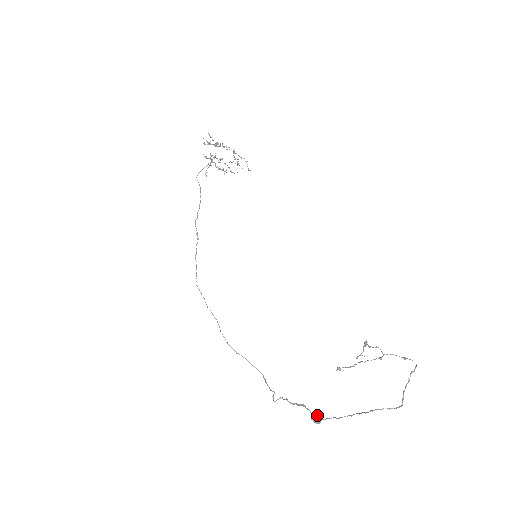
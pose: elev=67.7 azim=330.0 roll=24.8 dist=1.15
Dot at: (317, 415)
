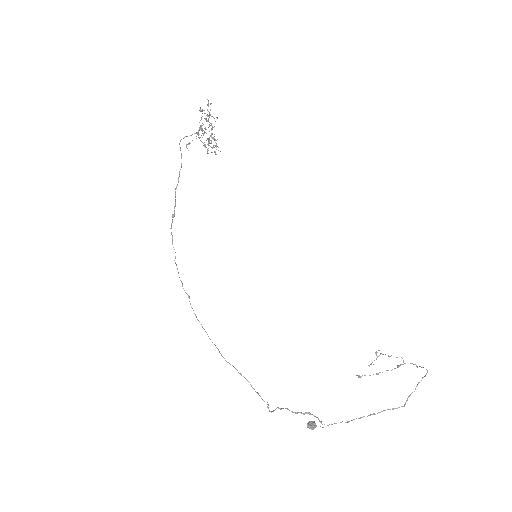
Dot at: (312, 421)
